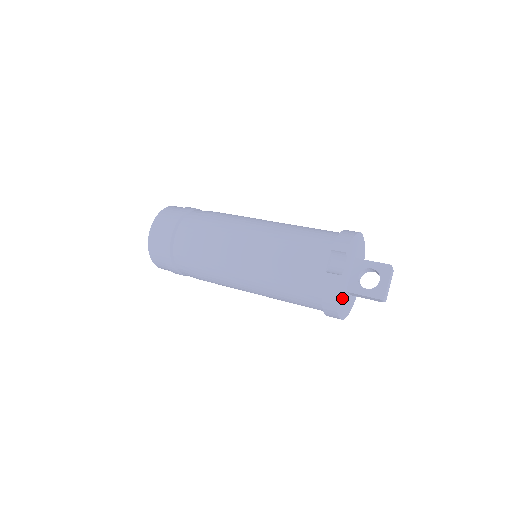
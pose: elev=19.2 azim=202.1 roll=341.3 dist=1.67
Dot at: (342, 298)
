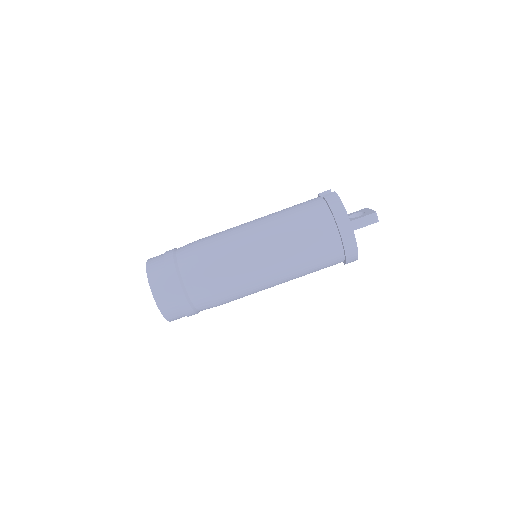
Dot at: occluded
